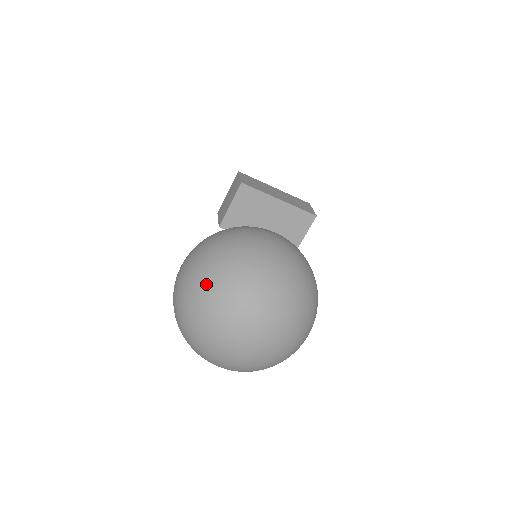
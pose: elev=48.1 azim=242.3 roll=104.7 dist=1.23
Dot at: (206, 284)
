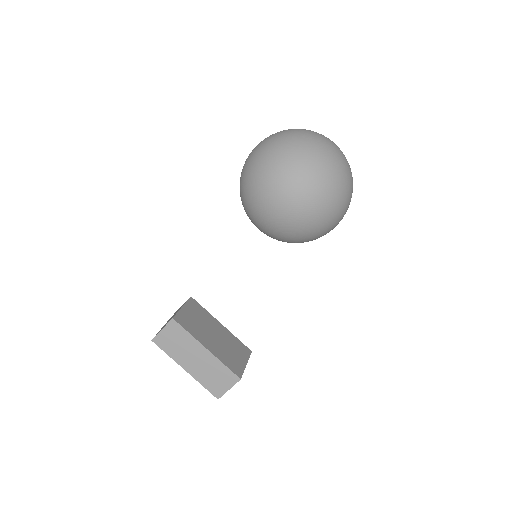
Dot at: occluded
